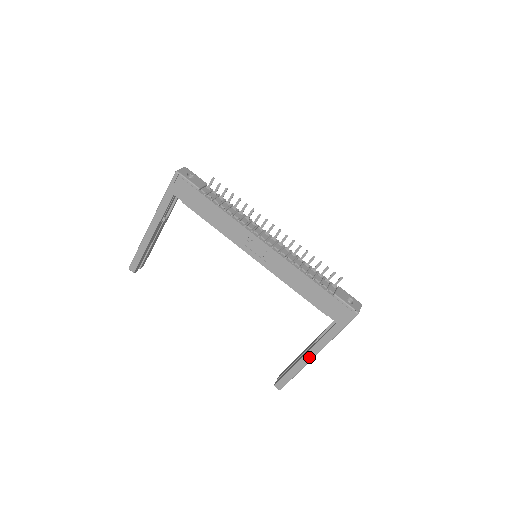
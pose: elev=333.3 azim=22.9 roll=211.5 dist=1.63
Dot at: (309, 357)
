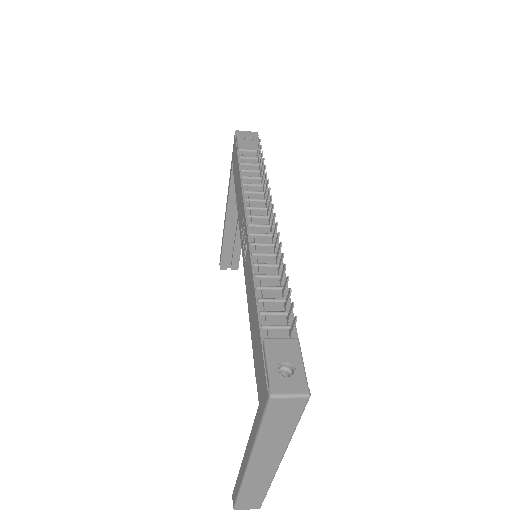
Dot at: (245, 463)
